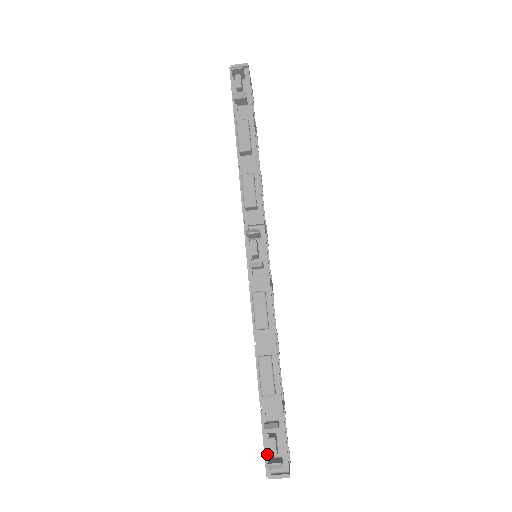
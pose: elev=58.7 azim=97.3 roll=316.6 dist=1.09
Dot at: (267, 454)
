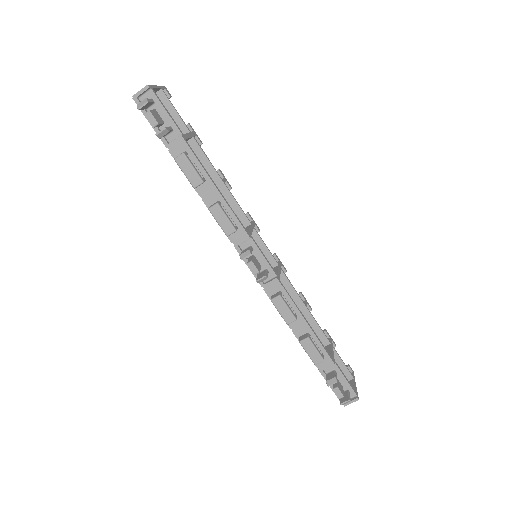
Dot at: occluded
